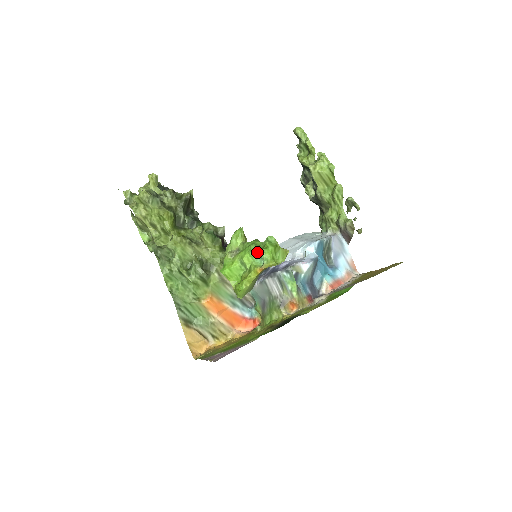
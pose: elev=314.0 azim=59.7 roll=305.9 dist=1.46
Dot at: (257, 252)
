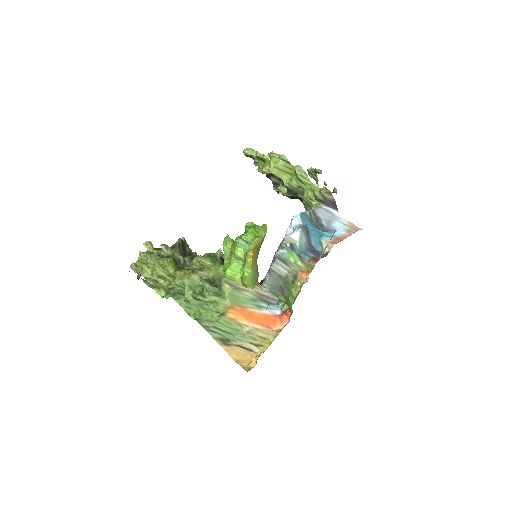
Dot at: (242, 240)
